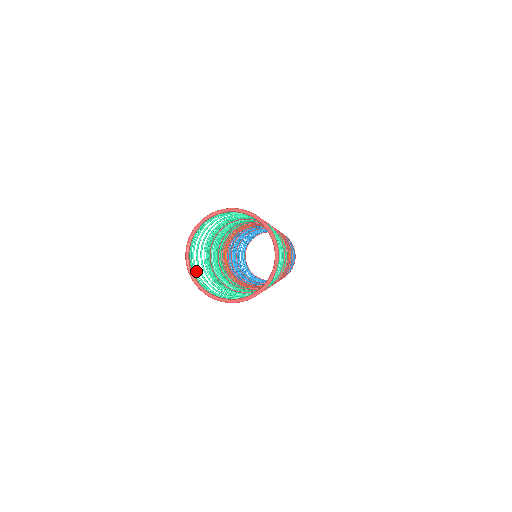
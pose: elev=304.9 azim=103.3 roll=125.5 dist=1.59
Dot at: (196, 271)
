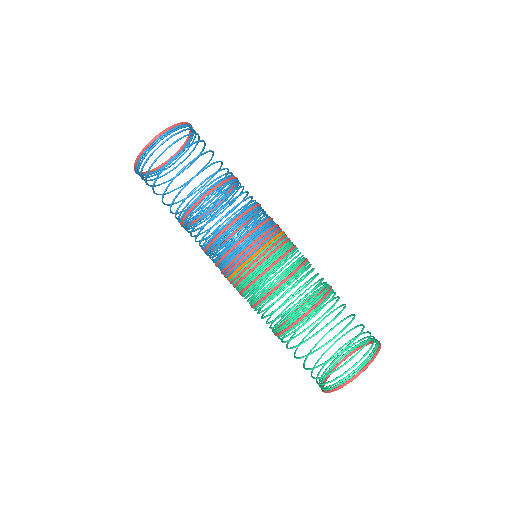
Dot at: occluded
